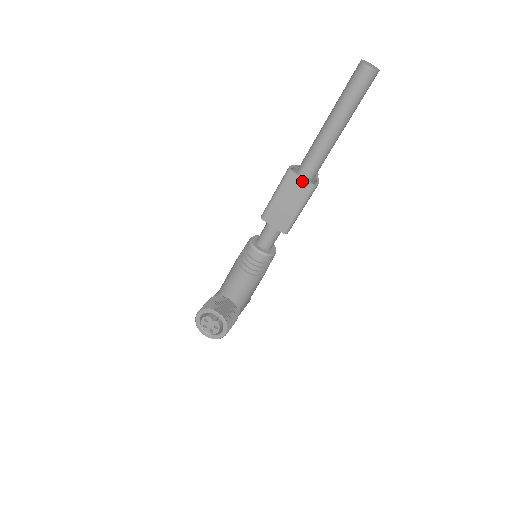
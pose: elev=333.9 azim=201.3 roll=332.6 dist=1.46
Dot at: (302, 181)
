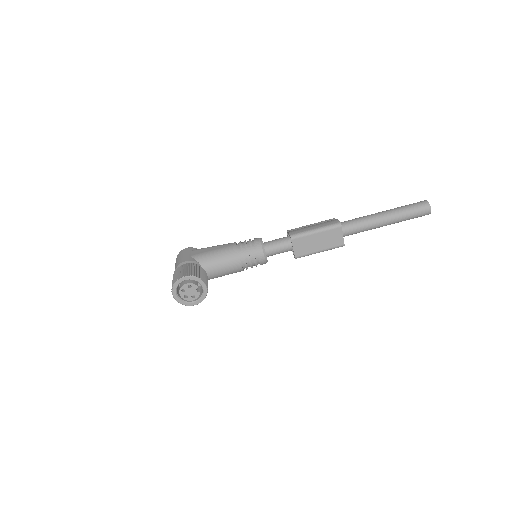
Dot at: (341, 238)
